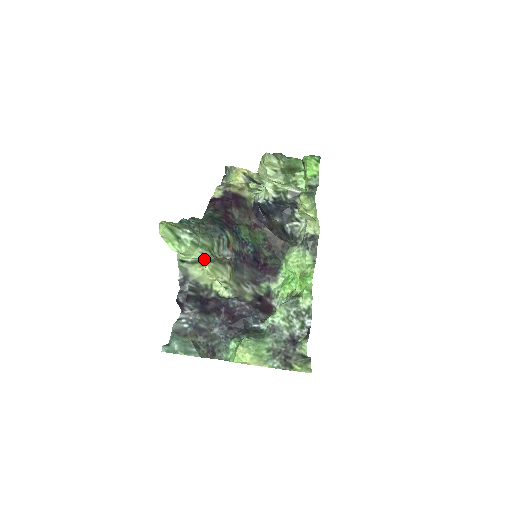
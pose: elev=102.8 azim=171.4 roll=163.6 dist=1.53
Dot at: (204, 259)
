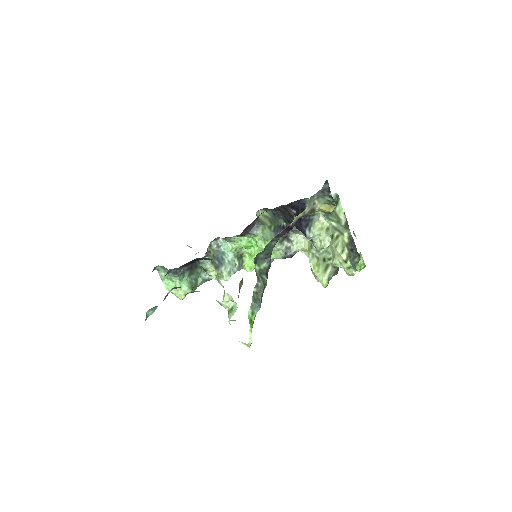
Dot at: occluded
